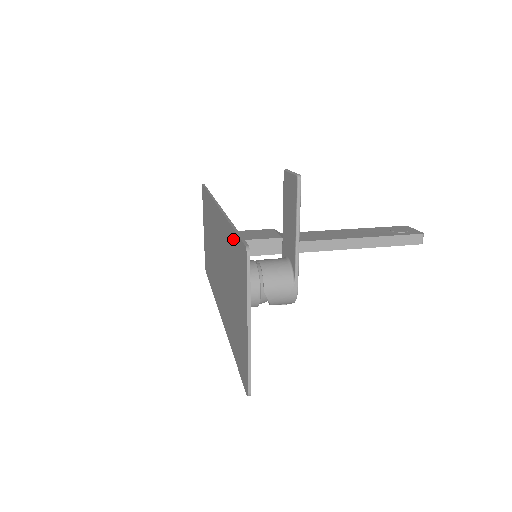
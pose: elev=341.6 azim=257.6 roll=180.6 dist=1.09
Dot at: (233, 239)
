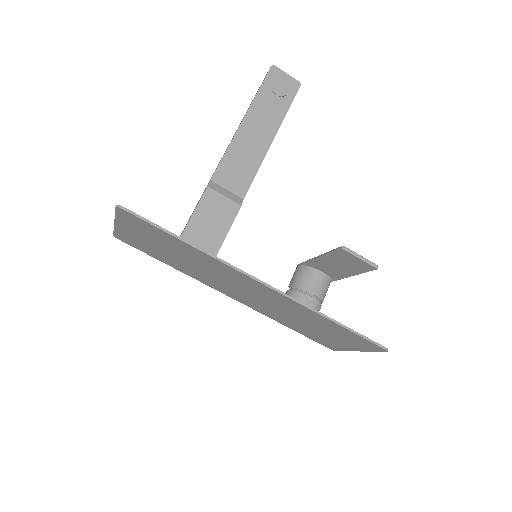
Dot at: (341, 329)
